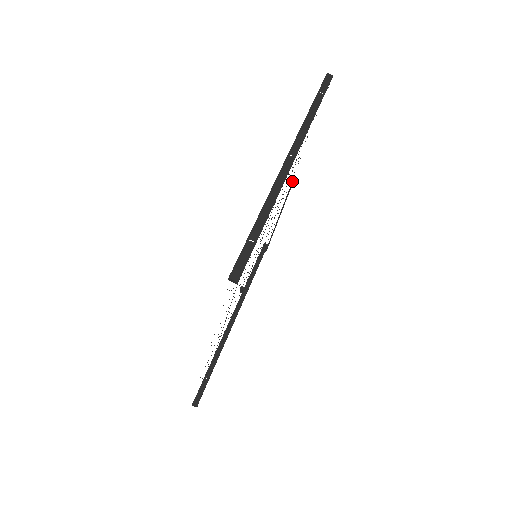
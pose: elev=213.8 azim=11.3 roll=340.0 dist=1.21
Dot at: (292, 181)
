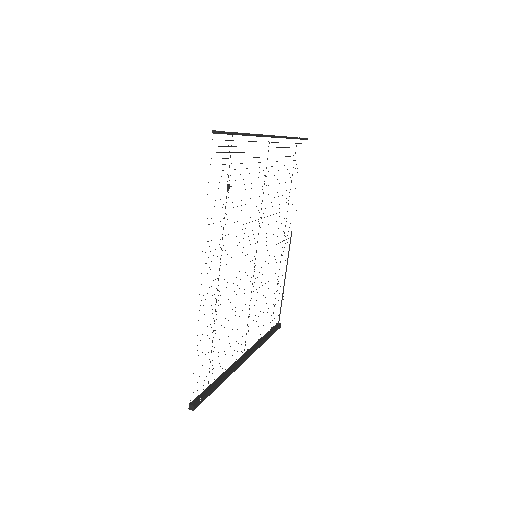
Dot at: (291, 232)
